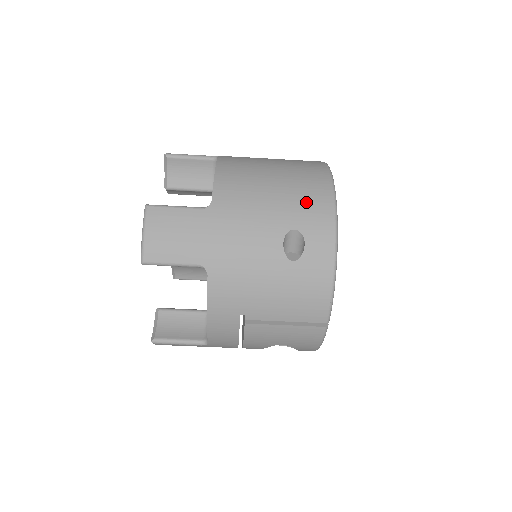
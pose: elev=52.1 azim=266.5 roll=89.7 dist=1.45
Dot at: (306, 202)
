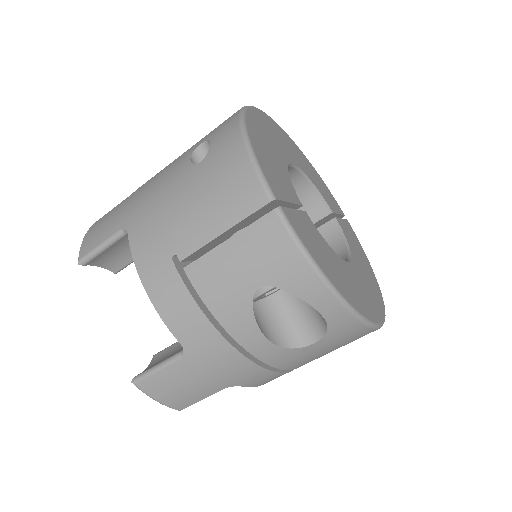
Dot at: occluded
